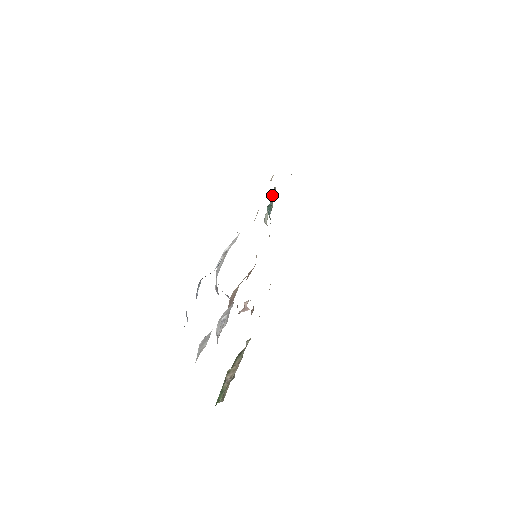
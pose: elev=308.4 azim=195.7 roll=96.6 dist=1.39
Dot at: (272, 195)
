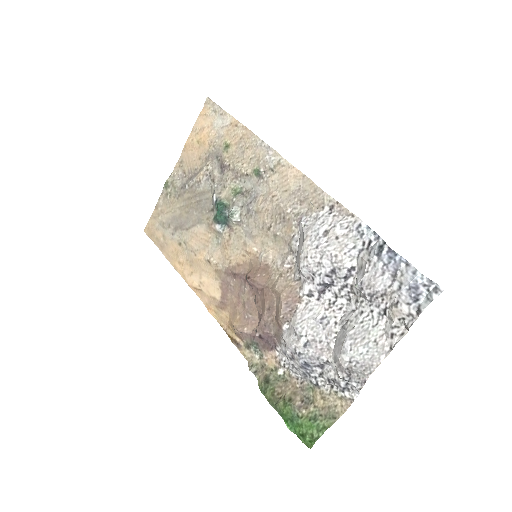
Dot at: (214, 192)
